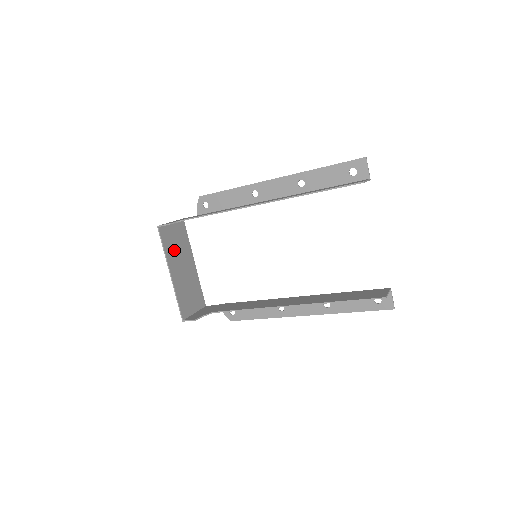
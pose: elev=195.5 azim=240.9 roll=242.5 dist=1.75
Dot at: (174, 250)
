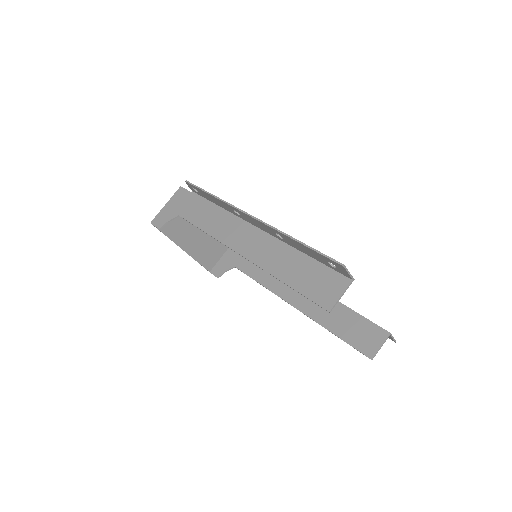
Dot at: (179, 227)
